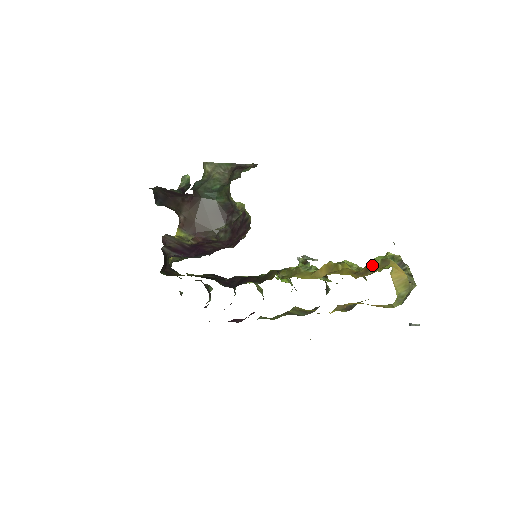
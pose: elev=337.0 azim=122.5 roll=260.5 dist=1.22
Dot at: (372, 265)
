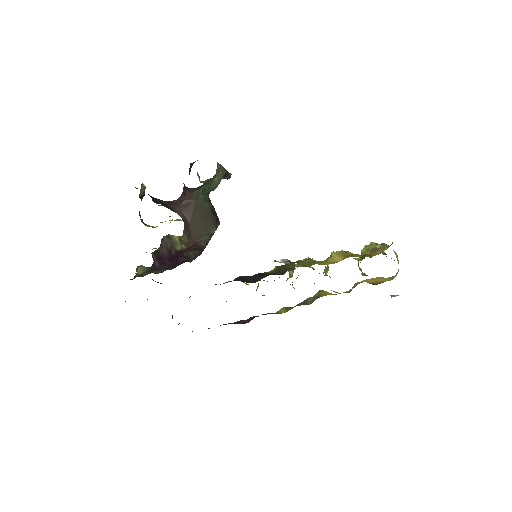
Dot at: (376, 248)
